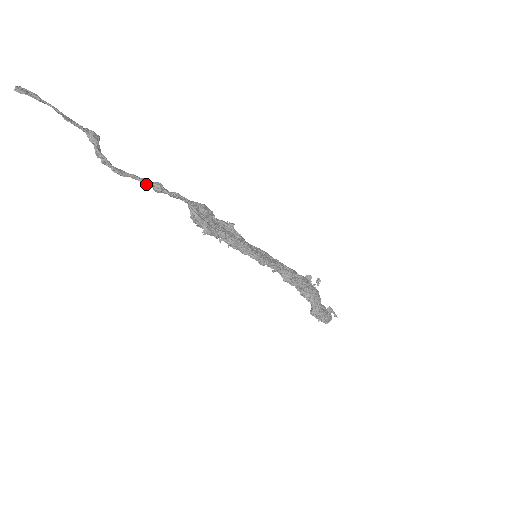
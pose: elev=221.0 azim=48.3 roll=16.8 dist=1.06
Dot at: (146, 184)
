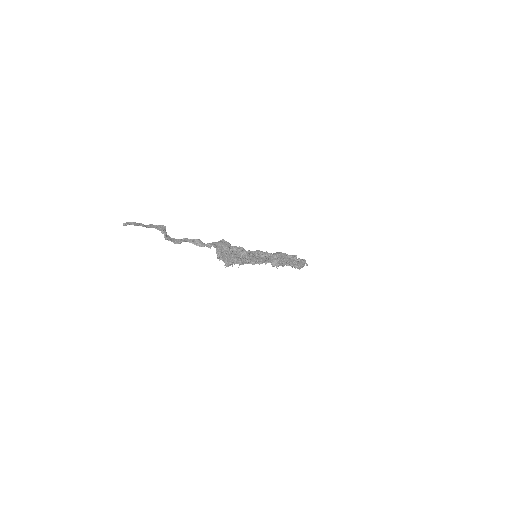
Dot at: (192, 243)
